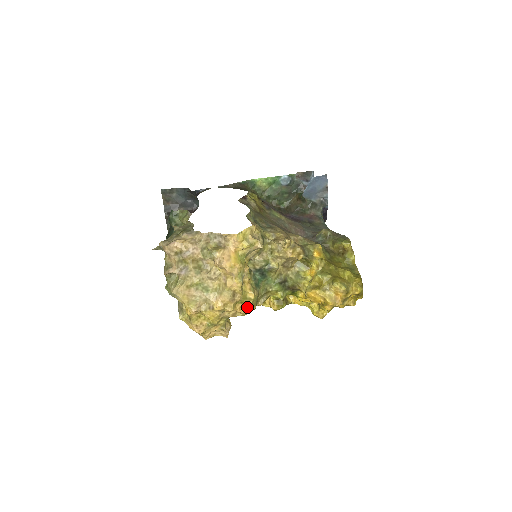
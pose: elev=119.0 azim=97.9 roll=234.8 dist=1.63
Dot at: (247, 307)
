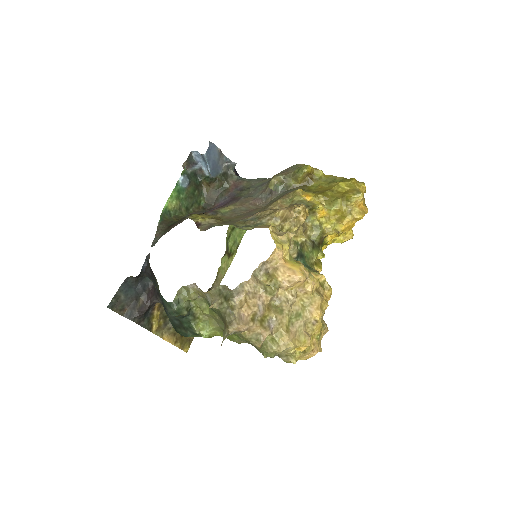
Dot at: (329, 290)
